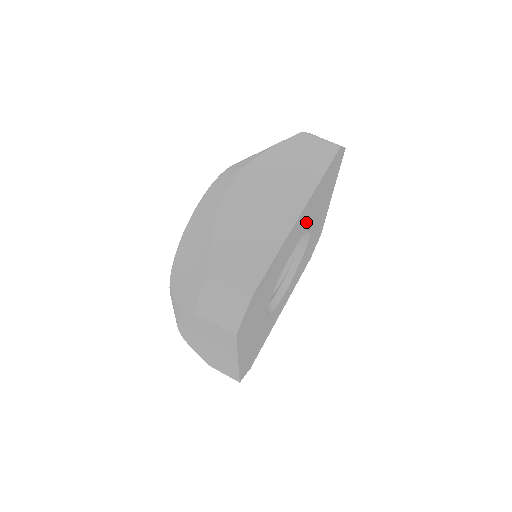
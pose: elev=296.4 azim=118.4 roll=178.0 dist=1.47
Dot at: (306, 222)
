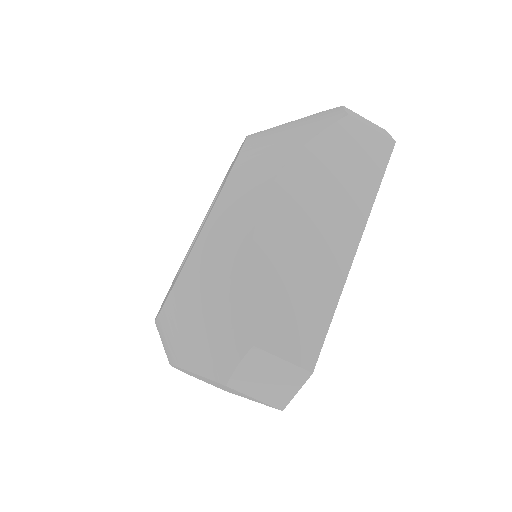
Dot at: occluded
